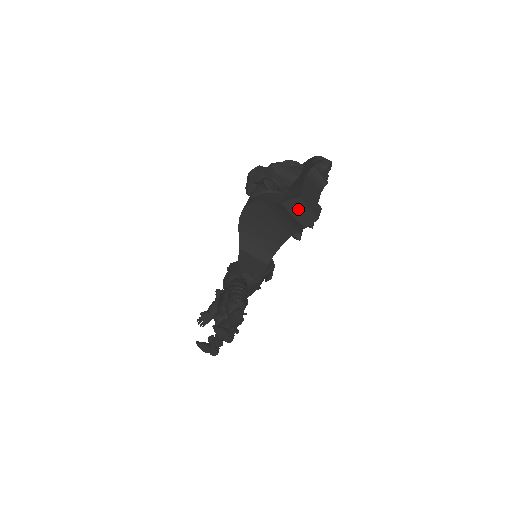
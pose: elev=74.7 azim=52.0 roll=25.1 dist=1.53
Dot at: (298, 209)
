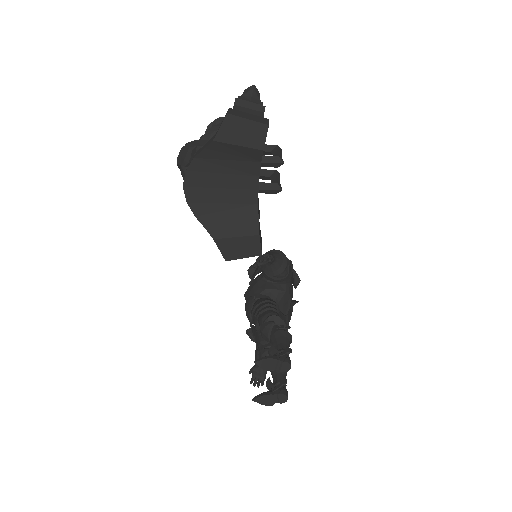
Dot at: (237, 131)
